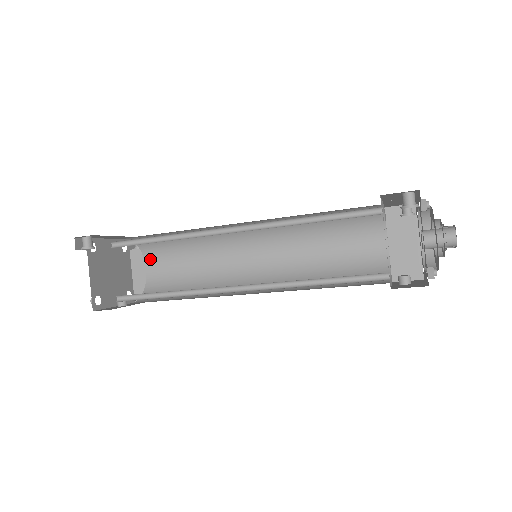
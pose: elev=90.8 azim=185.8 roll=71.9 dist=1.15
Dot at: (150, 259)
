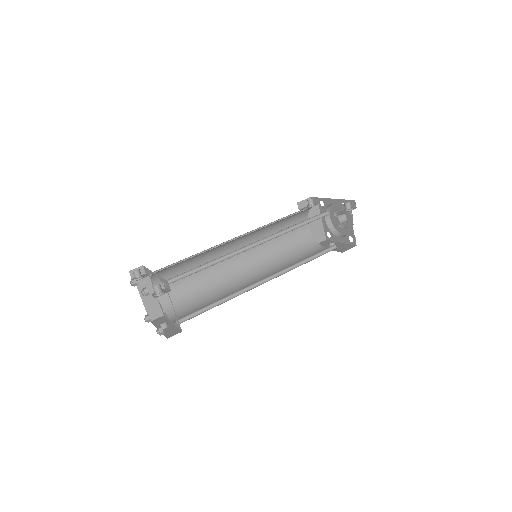
Dot at: (158, 283)
